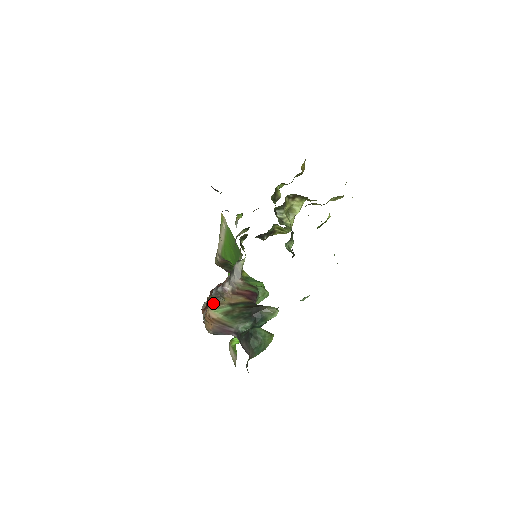
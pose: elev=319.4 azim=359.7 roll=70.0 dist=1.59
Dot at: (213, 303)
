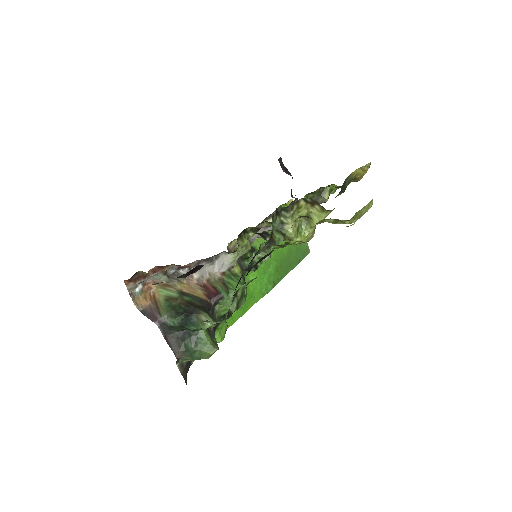
Dot at: (164, 282)
